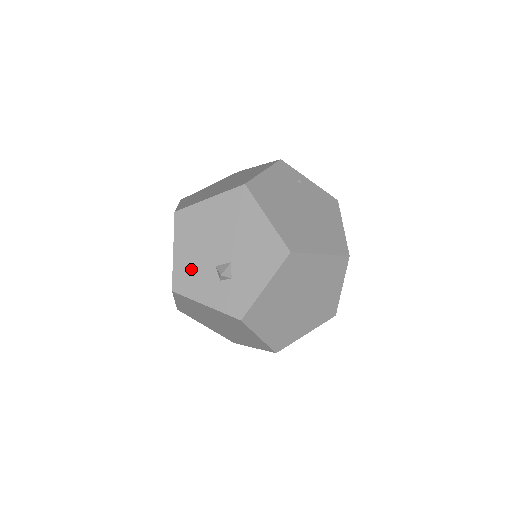
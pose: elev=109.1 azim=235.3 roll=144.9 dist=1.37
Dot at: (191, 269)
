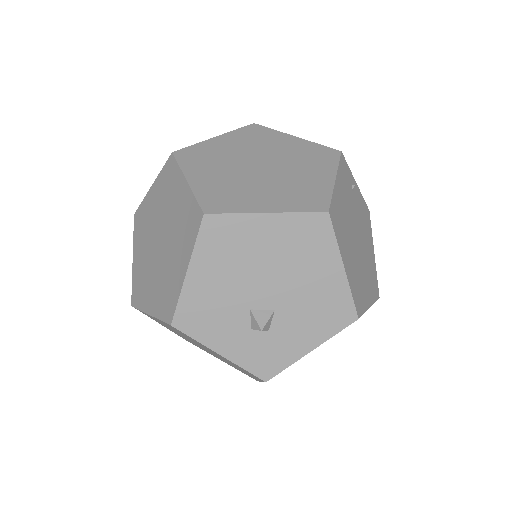
Dot at: (210, 304)
